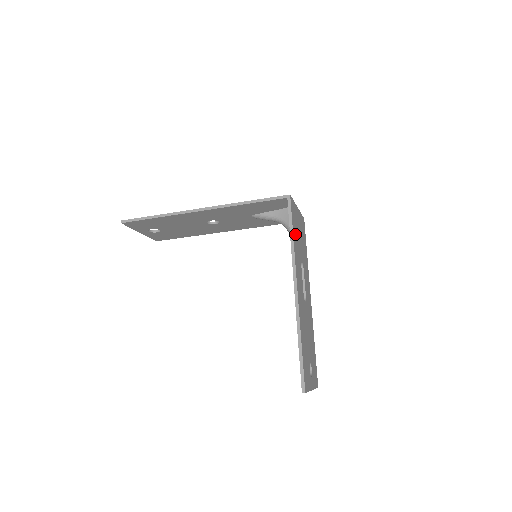
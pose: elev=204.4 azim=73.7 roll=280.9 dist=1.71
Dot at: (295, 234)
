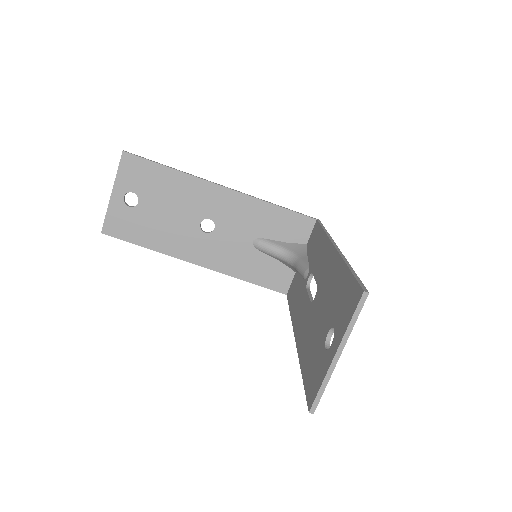
Dot at: occluded
